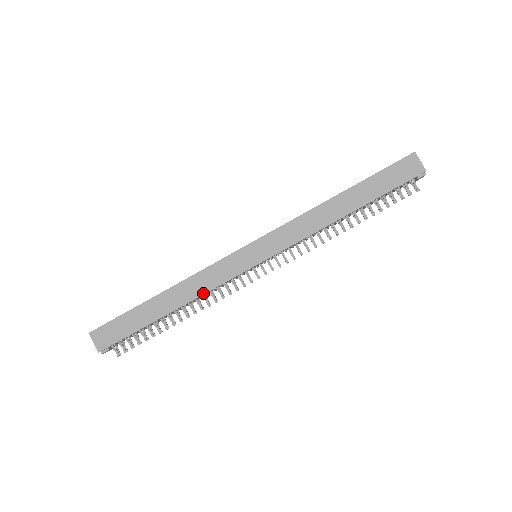
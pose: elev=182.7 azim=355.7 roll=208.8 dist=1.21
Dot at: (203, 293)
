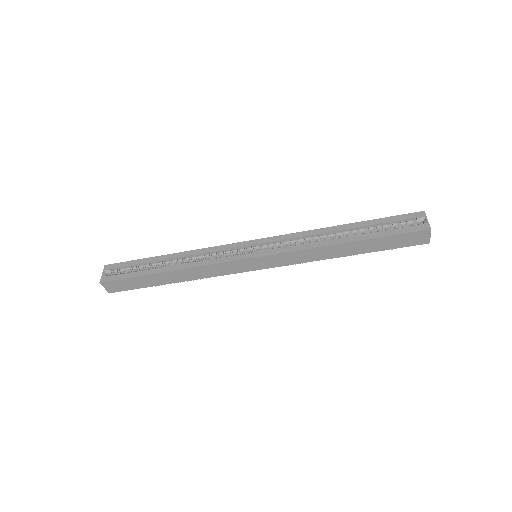
Dot at: occluded
